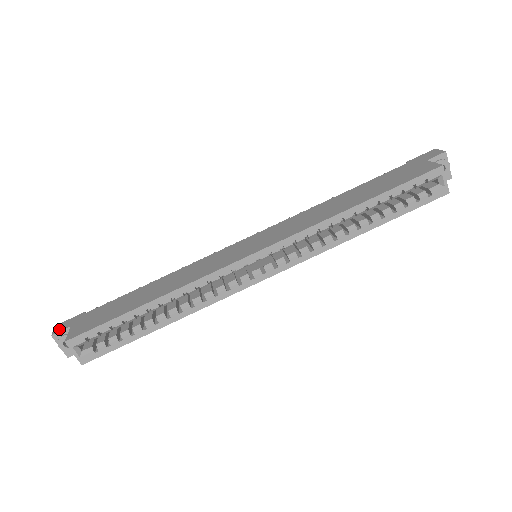
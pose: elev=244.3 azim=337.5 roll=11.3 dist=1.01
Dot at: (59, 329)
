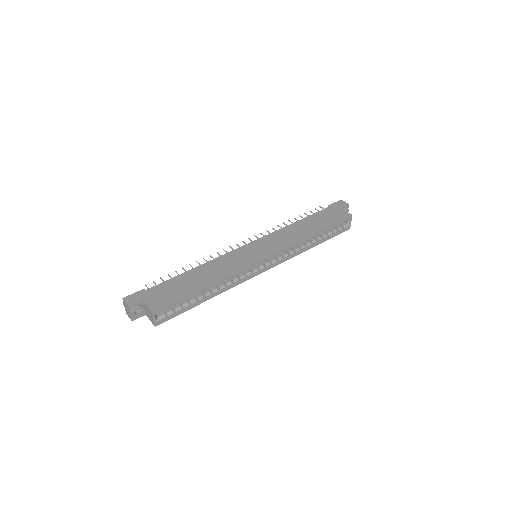
Dot at: (132, 302)
